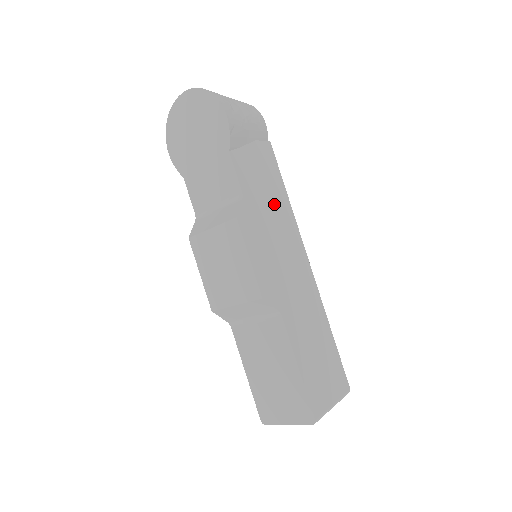
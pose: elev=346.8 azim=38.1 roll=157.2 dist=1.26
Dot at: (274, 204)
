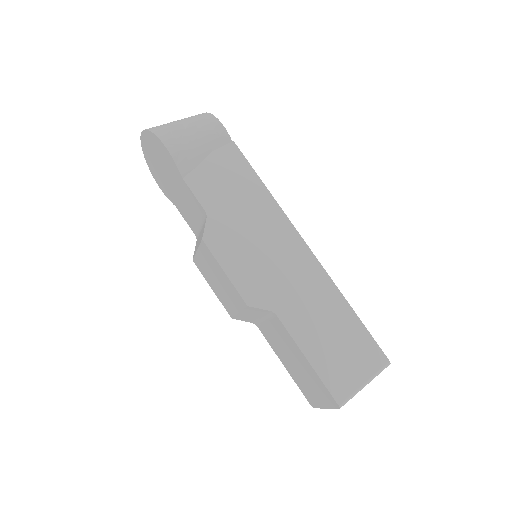
Dot at: (249, 205)
